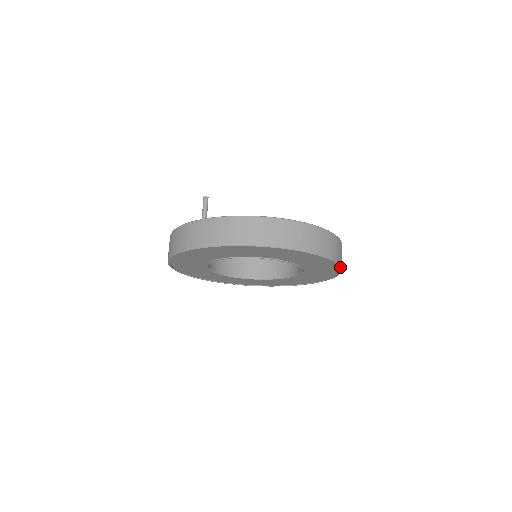
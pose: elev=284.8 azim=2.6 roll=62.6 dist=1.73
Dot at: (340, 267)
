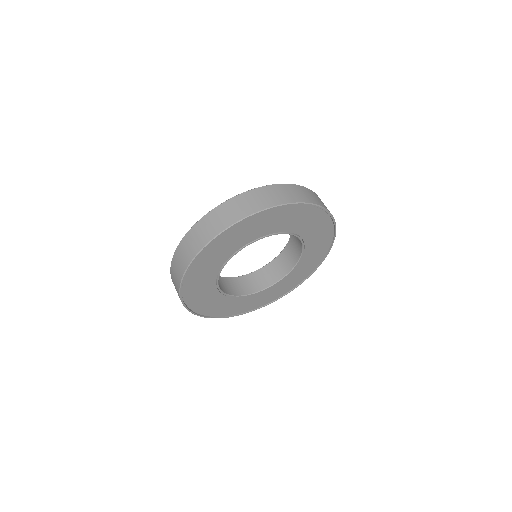
Dot at: (323, 208)
